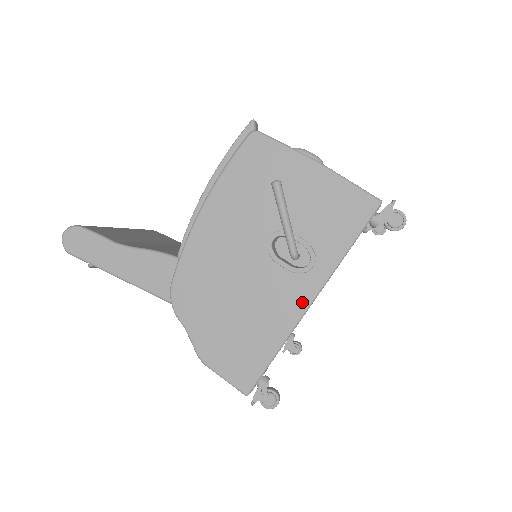
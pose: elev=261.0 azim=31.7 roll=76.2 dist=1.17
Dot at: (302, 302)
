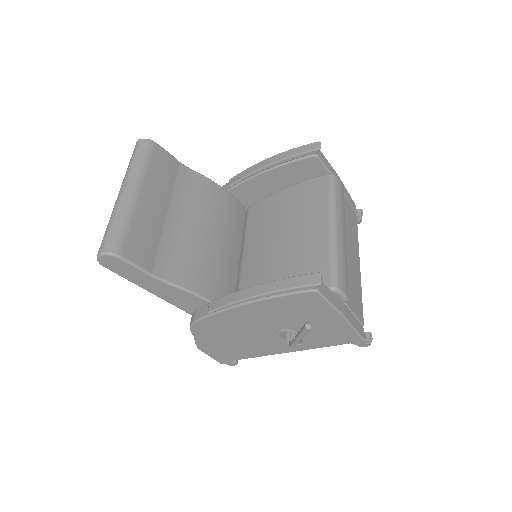
Dot at: (280, 352)
